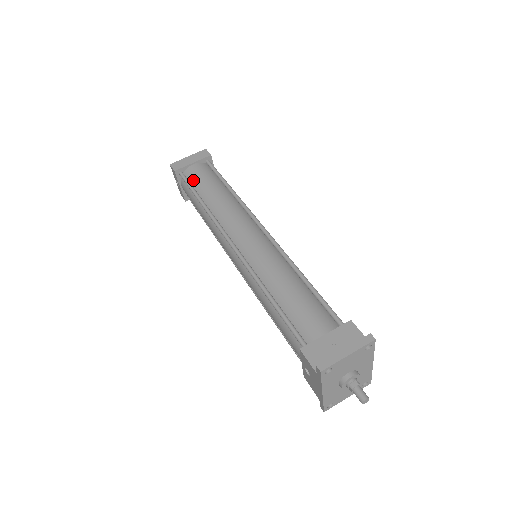
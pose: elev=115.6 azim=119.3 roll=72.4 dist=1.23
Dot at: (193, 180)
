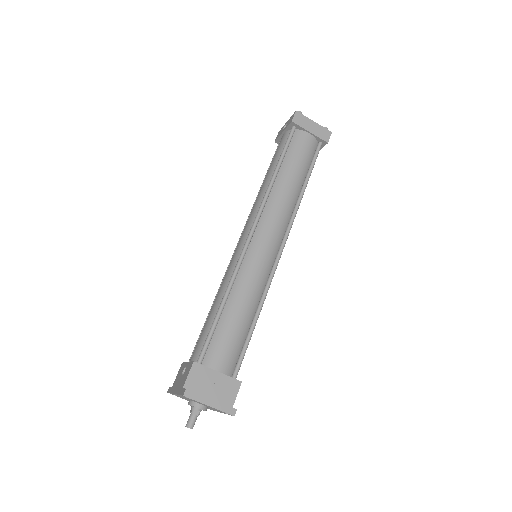
Dot at: (293, 146)
